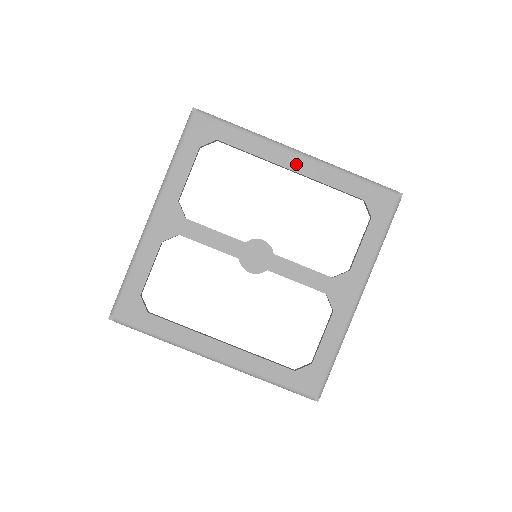
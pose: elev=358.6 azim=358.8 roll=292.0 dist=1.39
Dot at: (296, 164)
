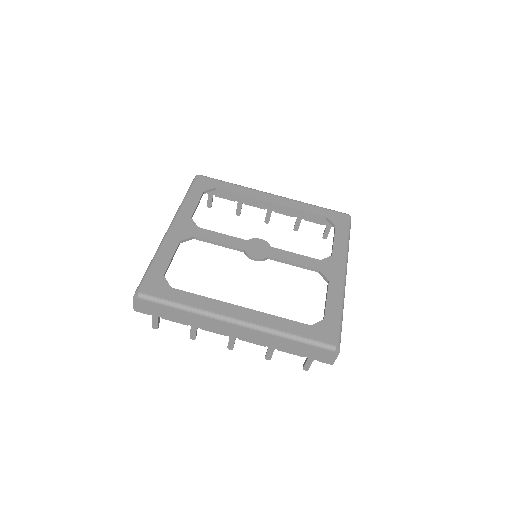
Dot at: (274, 199)
